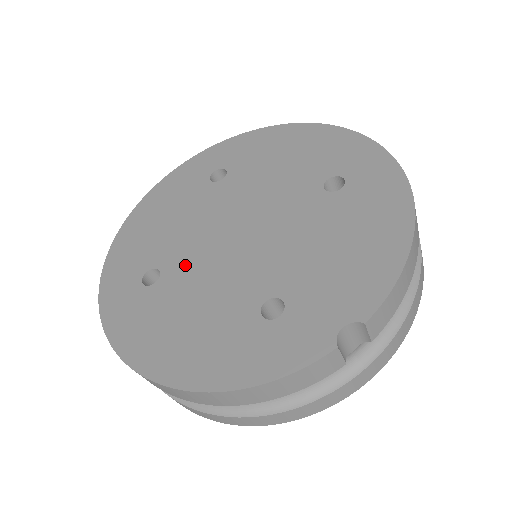
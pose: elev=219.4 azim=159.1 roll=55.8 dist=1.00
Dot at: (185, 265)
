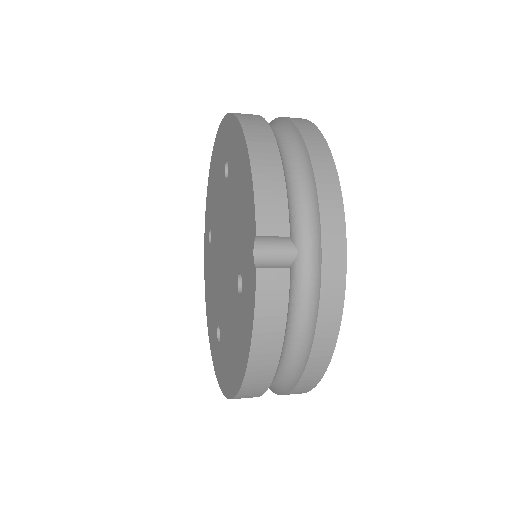
Dot at: (221, 309)
